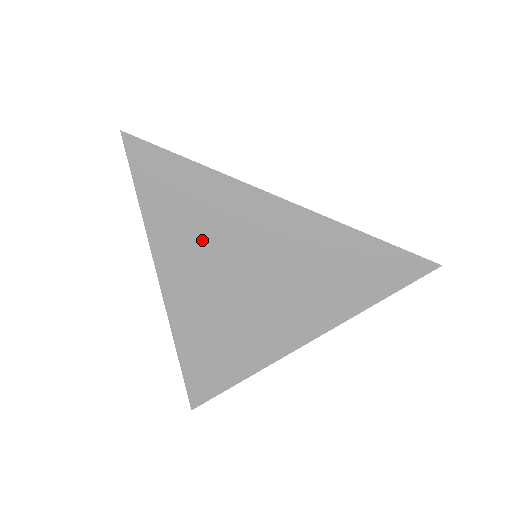
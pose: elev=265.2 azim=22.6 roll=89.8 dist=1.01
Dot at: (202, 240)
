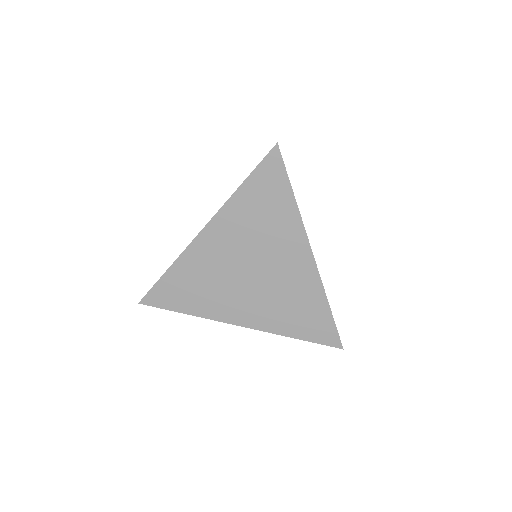
Dot at: (253, 231)
